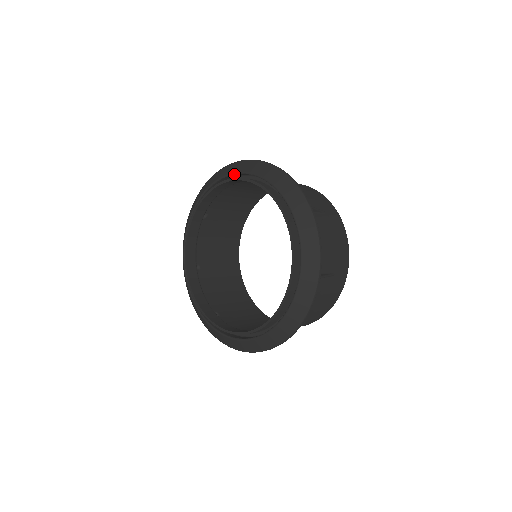
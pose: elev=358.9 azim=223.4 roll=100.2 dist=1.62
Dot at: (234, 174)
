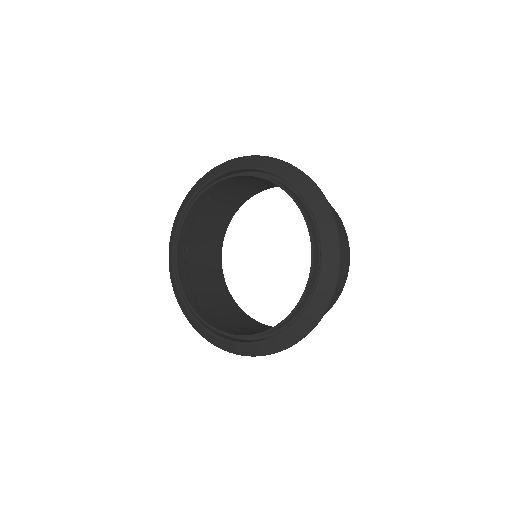
Dot at: (205, 185)
